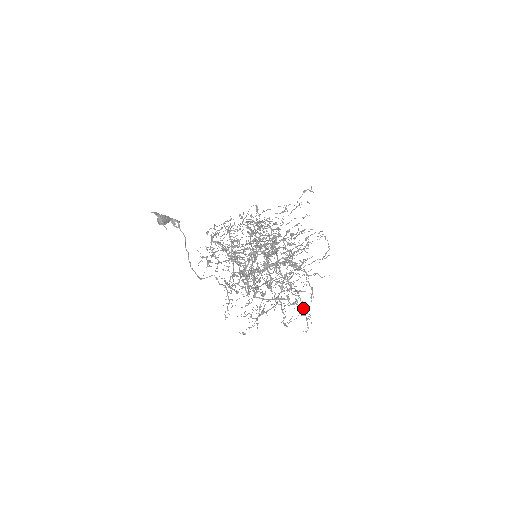
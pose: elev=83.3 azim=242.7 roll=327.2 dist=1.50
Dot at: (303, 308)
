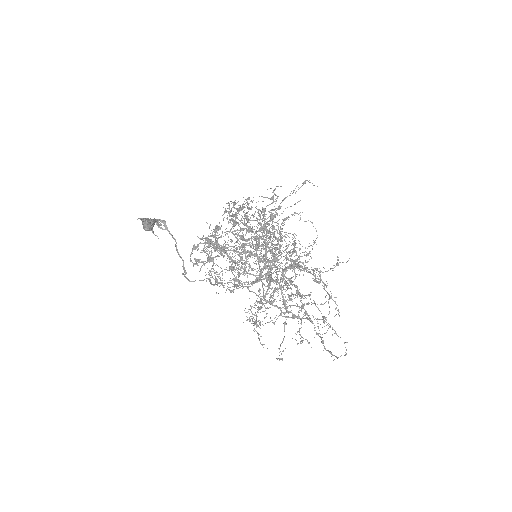
Dot at: occluded
